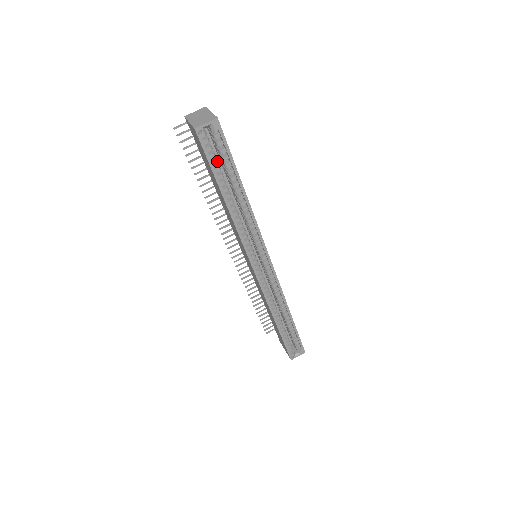
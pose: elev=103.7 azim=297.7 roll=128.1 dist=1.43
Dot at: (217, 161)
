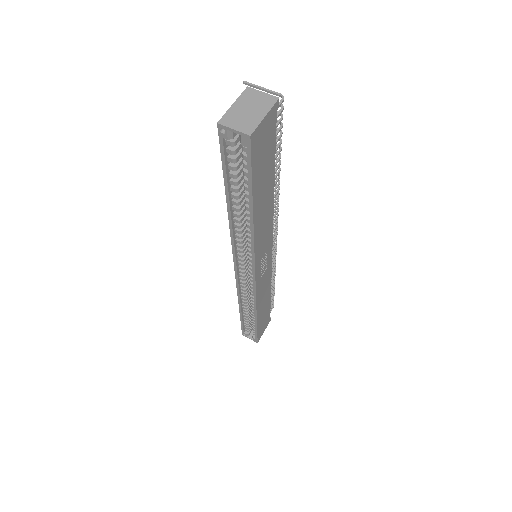
Dot at: (236, 168)
